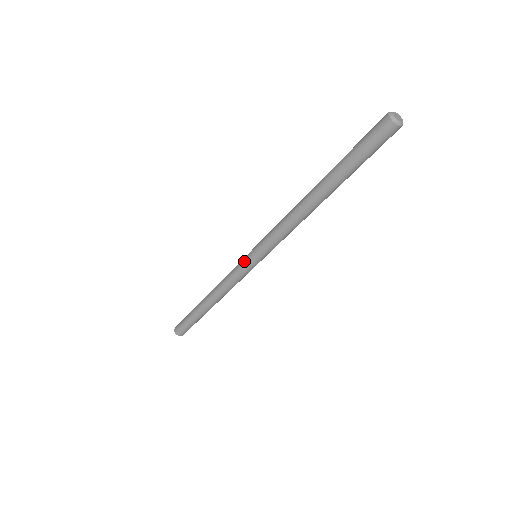
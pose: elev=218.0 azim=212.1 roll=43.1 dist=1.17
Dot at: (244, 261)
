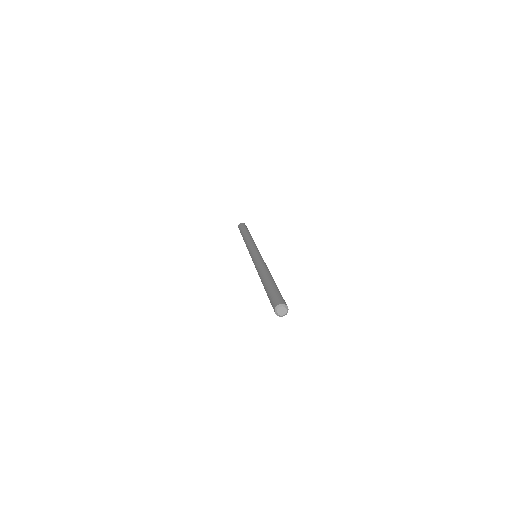
Dot at: (250, 255)
